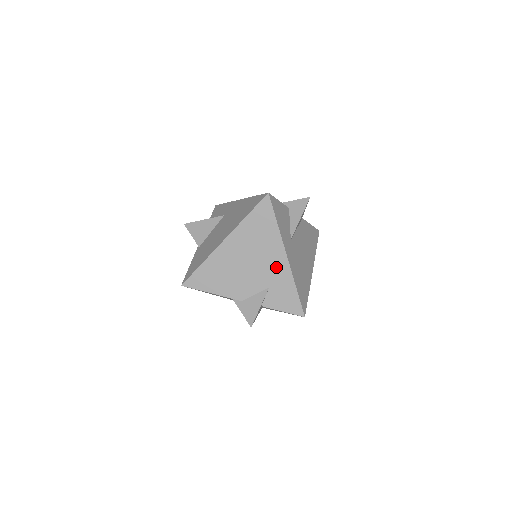
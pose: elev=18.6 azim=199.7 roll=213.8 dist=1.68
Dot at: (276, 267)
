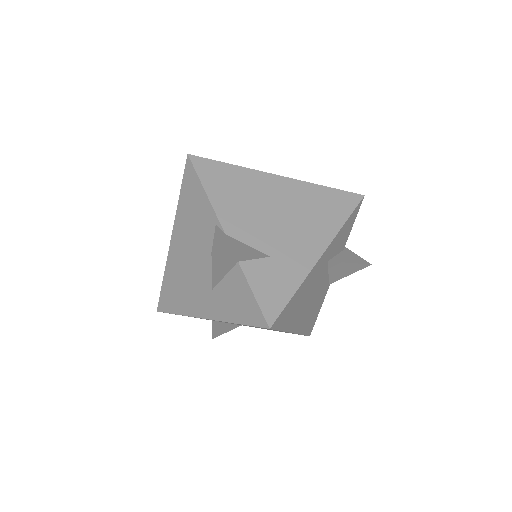
Dot at: (300, 249)
